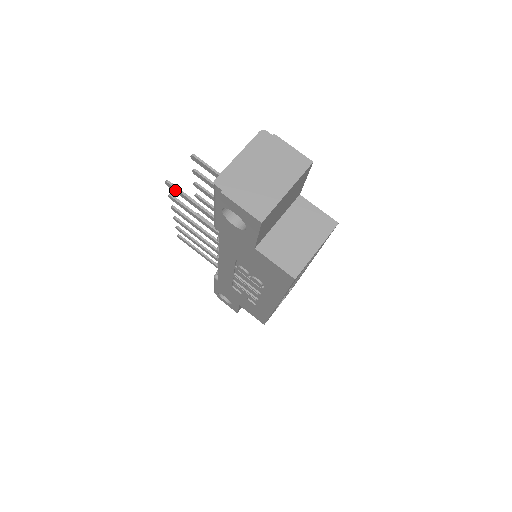
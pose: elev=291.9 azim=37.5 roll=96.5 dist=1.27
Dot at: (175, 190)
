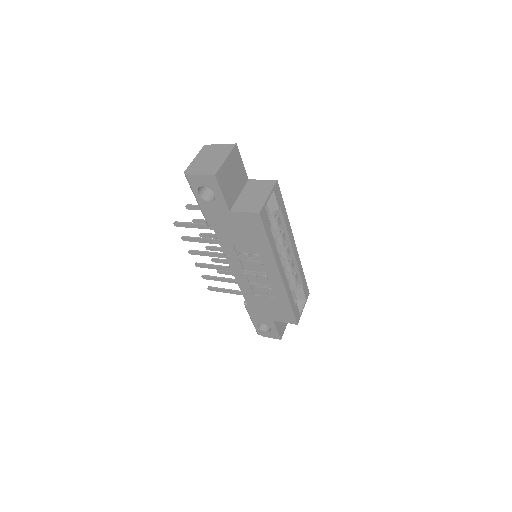
Dot at: (181, 225)
